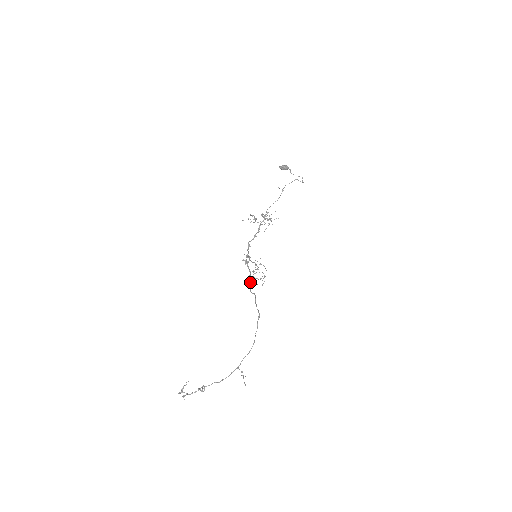
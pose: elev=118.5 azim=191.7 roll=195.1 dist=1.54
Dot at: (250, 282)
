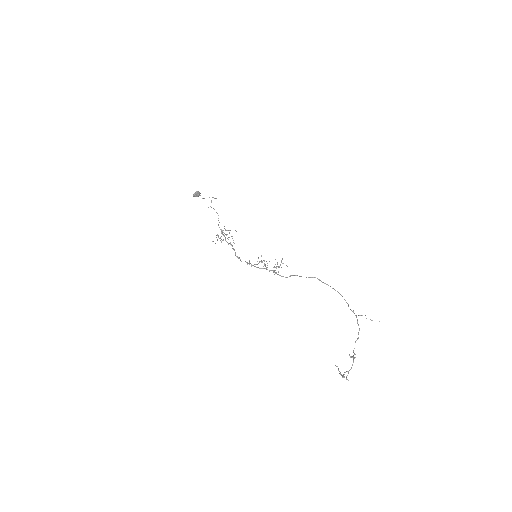
Dot at: occluded
